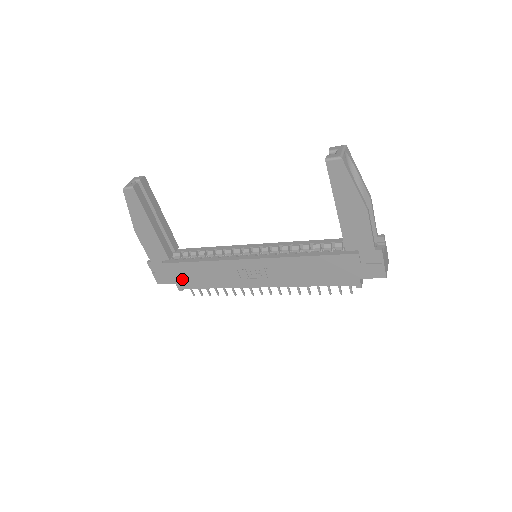
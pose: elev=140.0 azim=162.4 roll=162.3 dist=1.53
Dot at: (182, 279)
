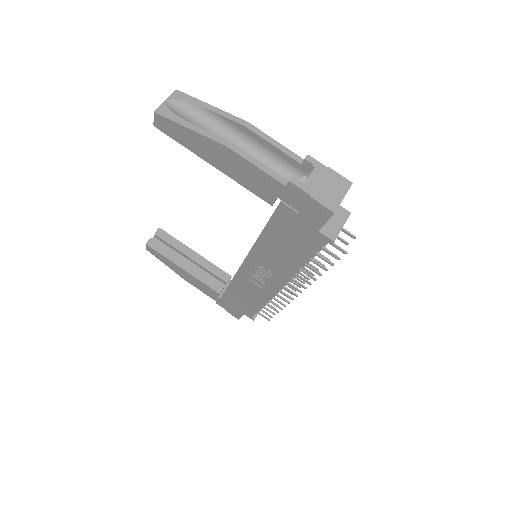
Dot at: (241, 308)
